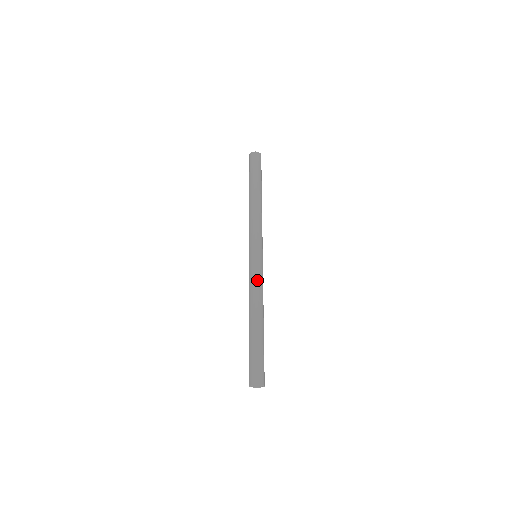
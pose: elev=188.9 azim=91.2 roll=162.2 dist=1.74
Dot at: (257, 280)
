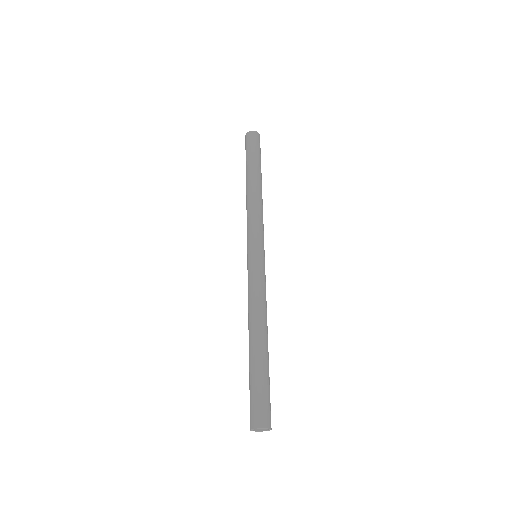
Dot at: (254, 286)
